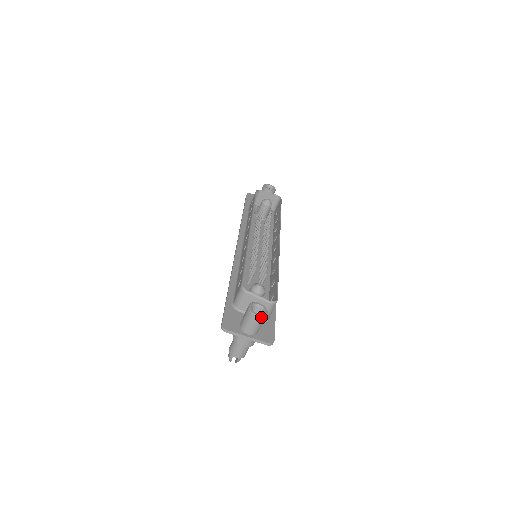
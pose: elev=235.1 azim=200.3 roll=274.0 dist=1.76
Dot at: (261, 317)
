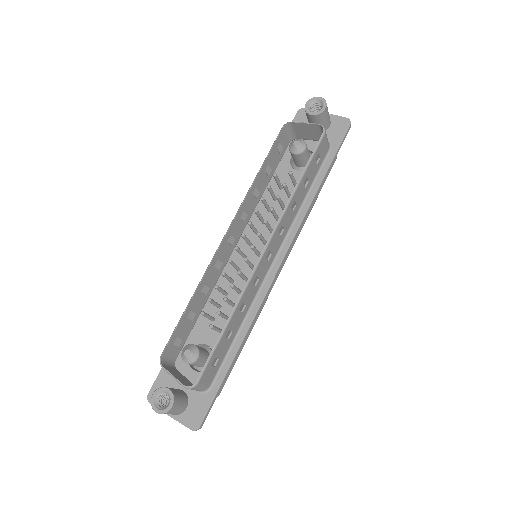
Dot at: (161, 413)
